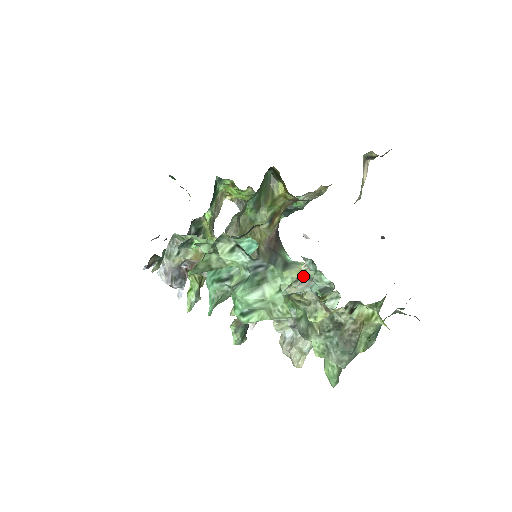
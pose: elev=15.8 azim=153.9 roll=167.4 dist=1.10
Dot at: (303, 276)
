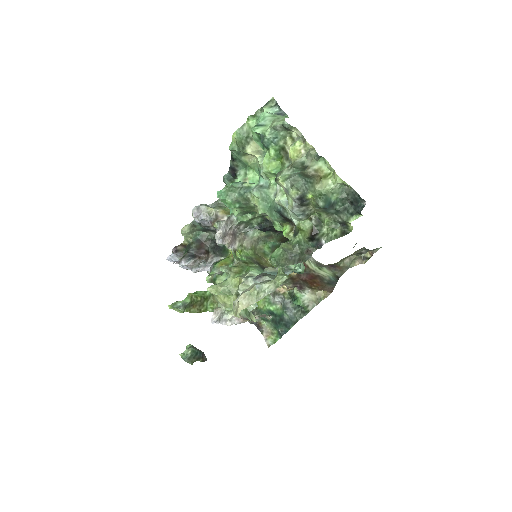
Dot at: occluded
